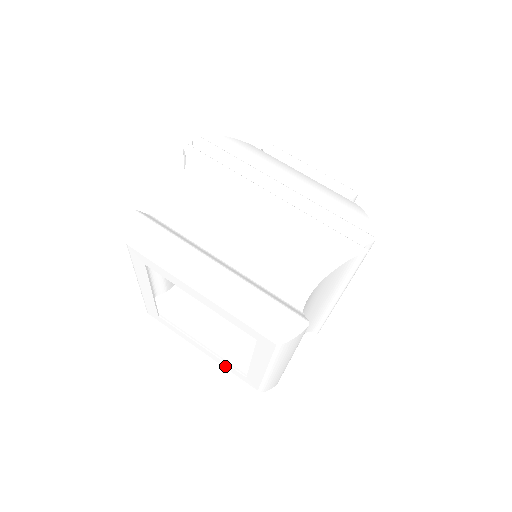
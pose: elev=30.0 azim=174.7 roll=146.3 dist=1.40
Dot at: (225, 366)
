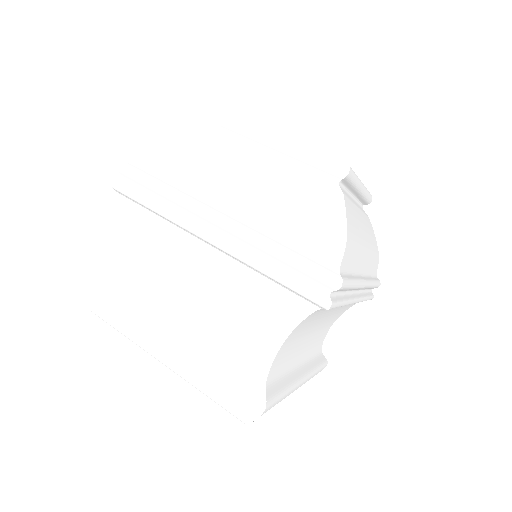
Dot at: occluded
